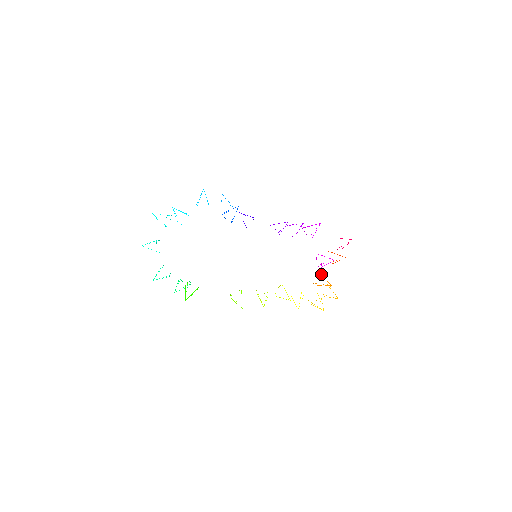
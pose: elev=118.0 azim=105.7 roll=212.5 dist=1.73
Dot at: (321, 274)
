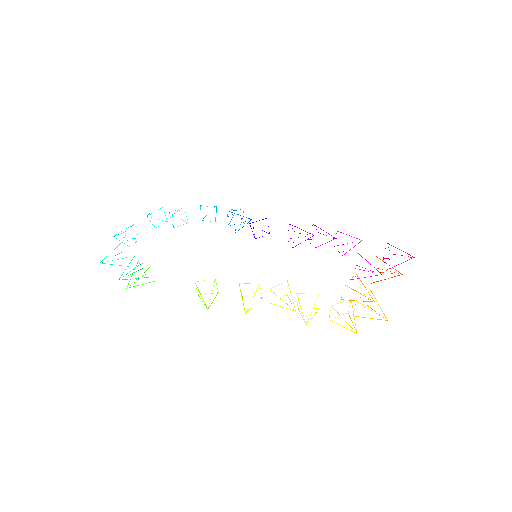
Dot at: occluded
